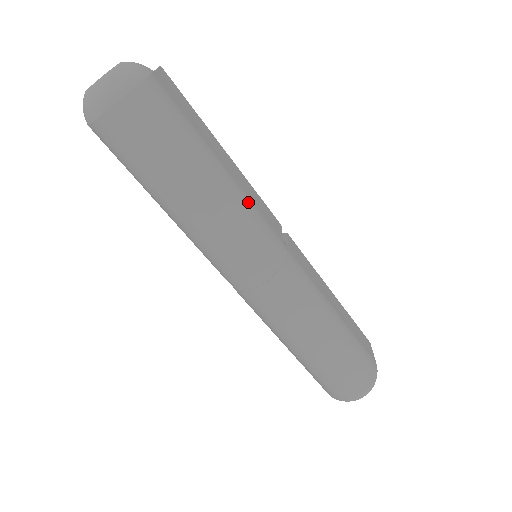
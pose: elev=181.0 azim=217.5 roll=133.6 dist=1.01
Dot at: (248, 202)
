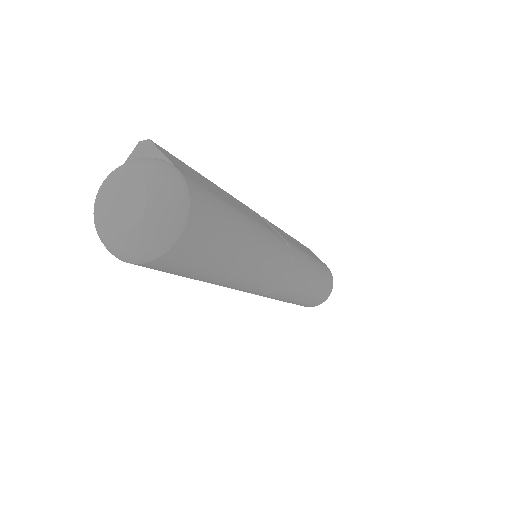
Dot at: (263, 228)
